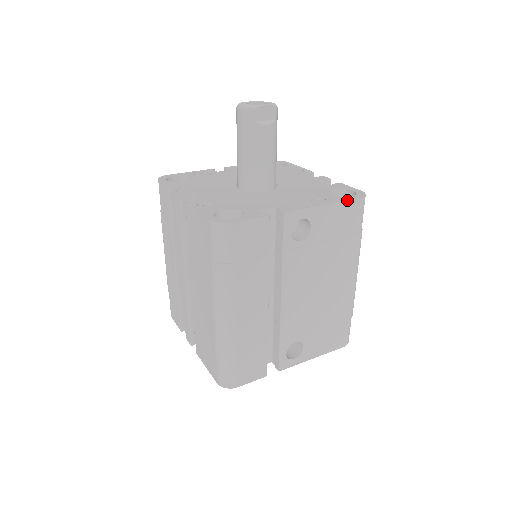
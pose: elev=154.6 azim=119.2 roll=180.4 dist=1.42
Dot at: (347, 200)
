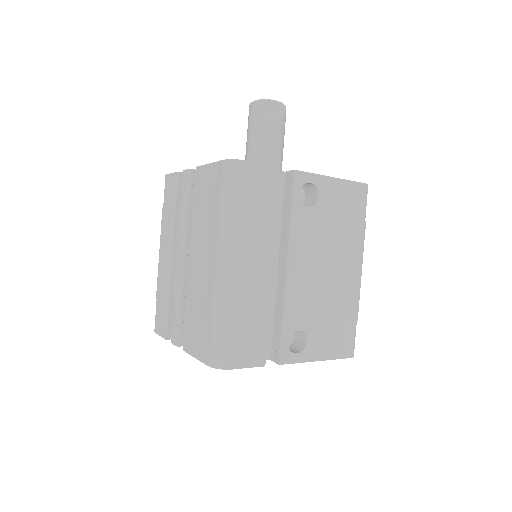
Dot at: (352, 181)
